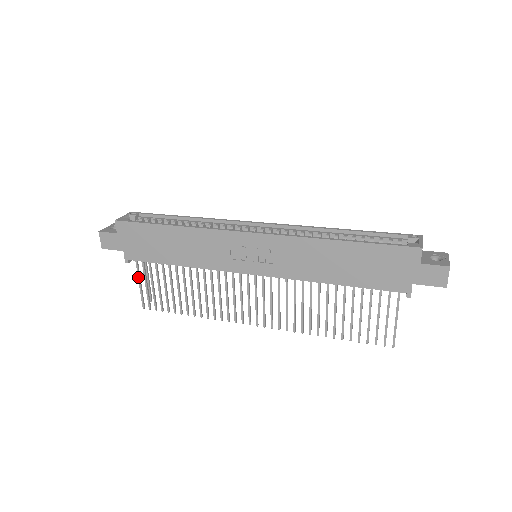
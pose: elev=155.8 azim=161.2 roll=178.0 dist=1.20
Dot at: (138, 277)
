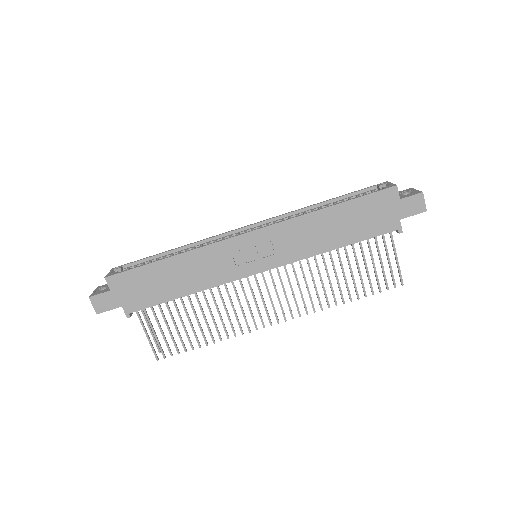
Dot at: (143, 329)
